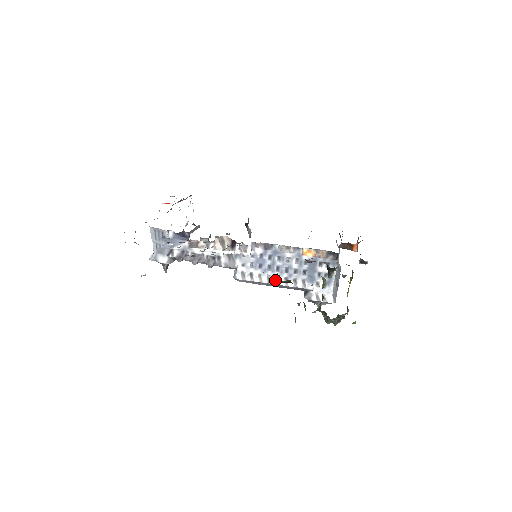
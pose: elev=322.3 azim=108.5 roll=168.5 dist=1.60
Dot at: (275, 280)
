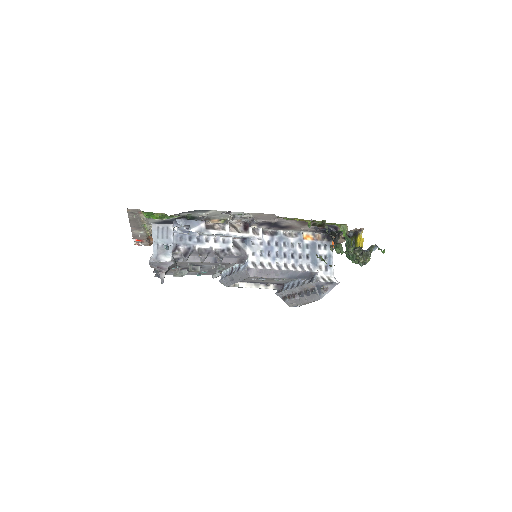
Dot at: (284, 267)
